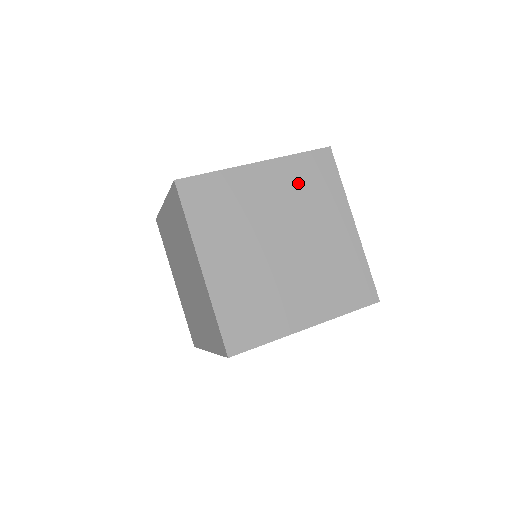
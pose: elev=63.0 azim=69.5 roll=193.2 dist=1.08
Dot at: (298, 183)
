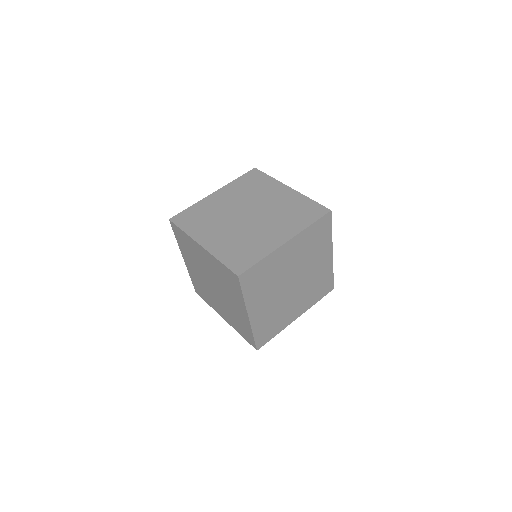
Dot at: (243, 189)
